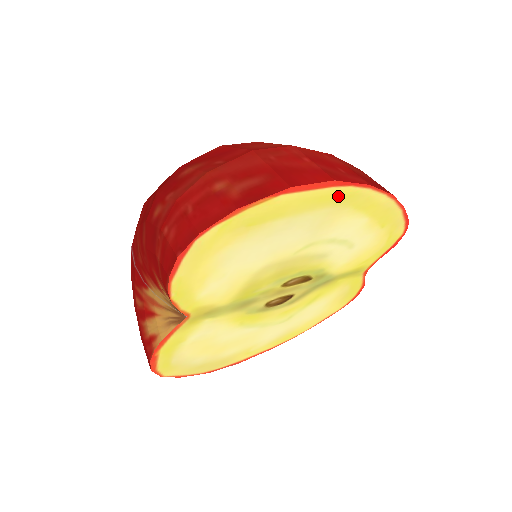
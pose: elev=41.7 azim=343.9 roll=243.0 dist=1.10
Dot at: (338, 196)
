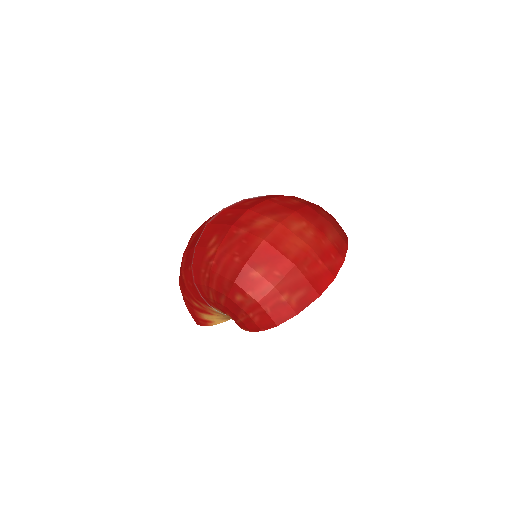
Dot at: occluded
